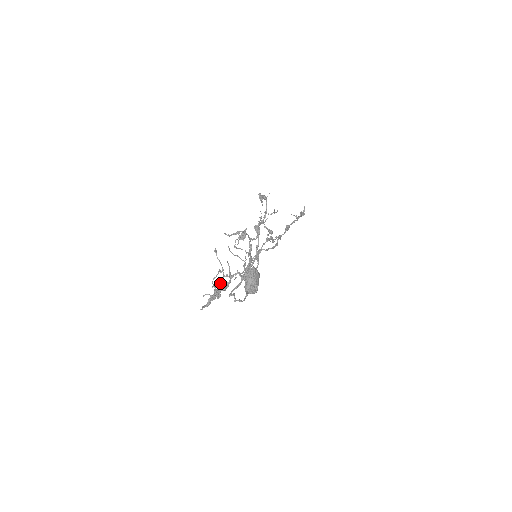
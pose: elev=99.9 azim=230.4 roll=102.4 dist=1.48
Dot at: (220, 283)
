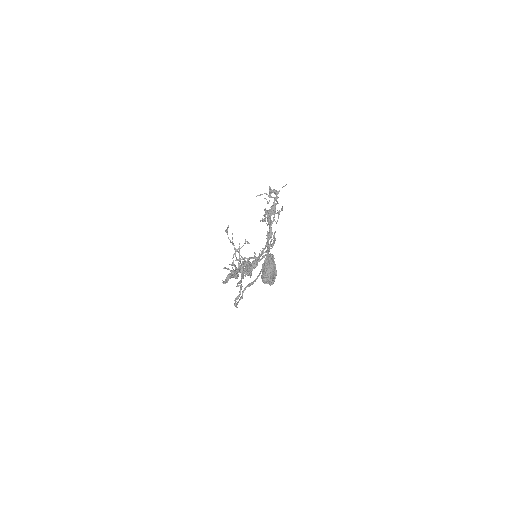
Dot at: occluded
